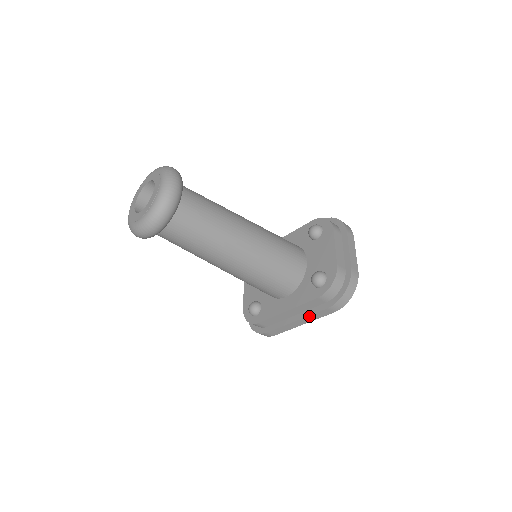
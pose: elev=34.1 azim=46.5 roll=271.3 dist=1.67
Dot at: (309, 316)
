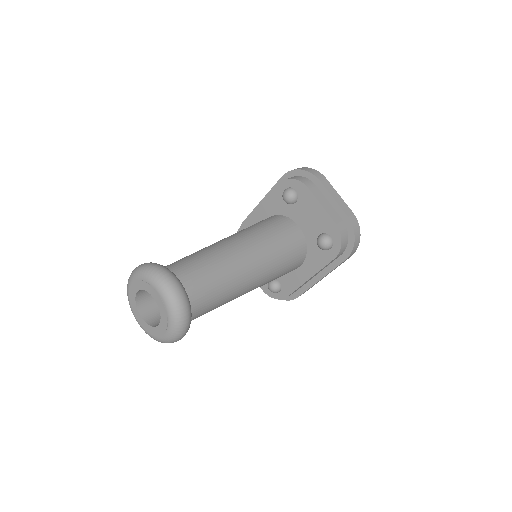
Dot at: (331, 271)
